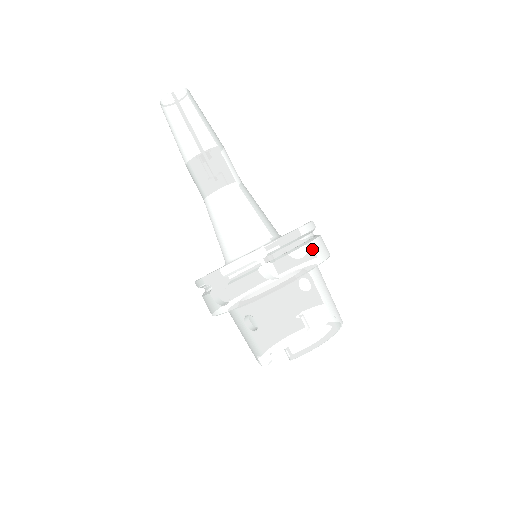
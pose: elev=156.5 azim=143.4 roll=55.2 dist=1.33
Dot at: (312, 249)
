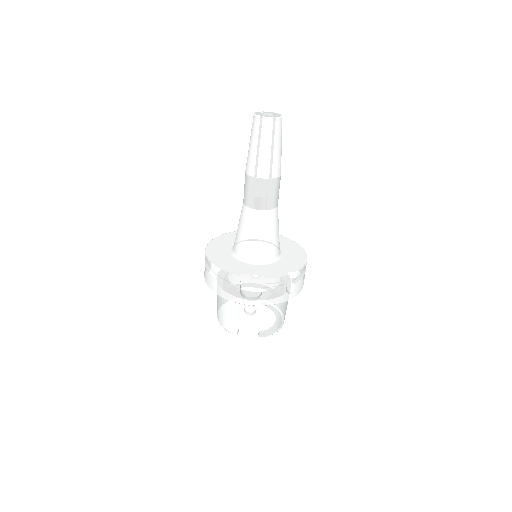
Dot at: occluded
